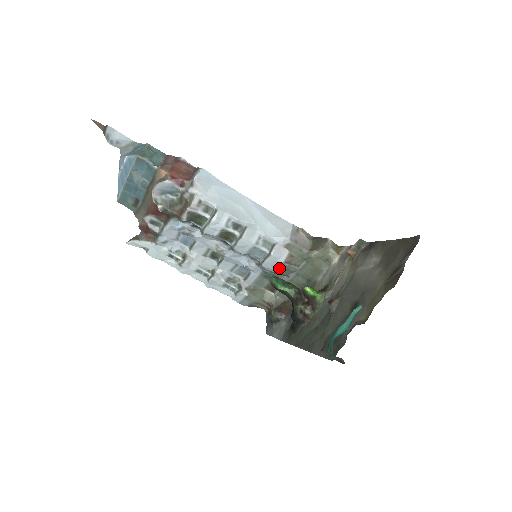
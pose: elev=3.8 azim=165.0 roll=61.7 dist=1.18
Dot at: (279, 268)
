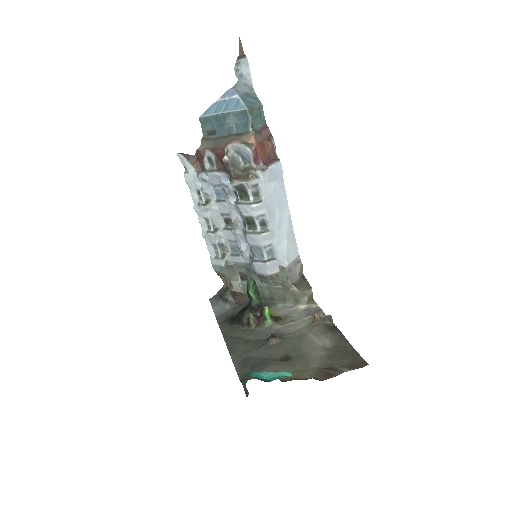
Dot at: (262, 275)
